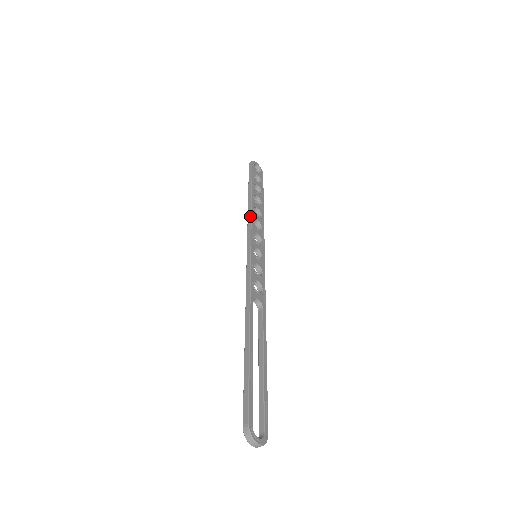
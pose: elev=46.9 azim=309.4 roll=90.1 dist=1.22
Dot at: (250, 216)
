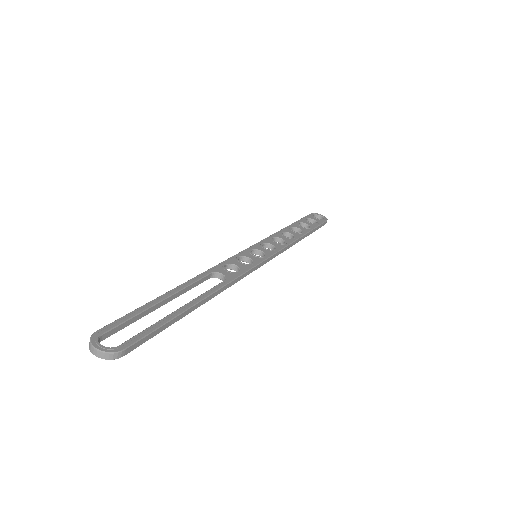
Dot at: (270, 236)
